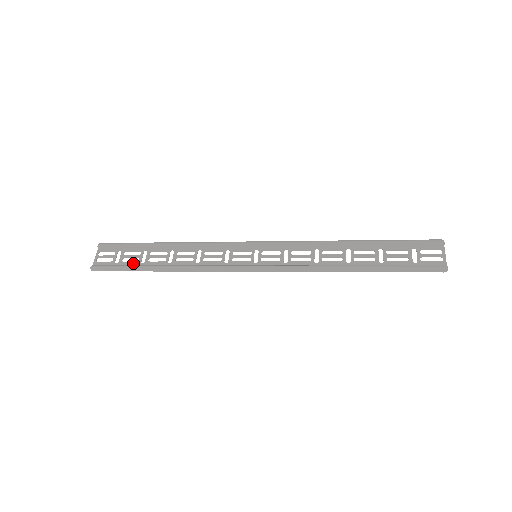
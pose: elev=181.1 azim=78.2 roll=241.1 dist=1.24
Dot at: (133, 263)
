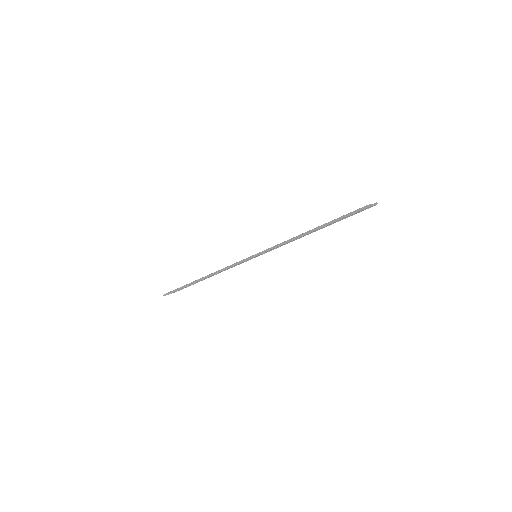
Dot at: occluded
